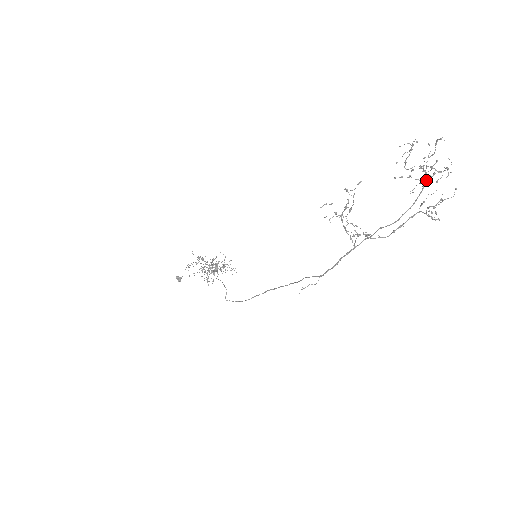
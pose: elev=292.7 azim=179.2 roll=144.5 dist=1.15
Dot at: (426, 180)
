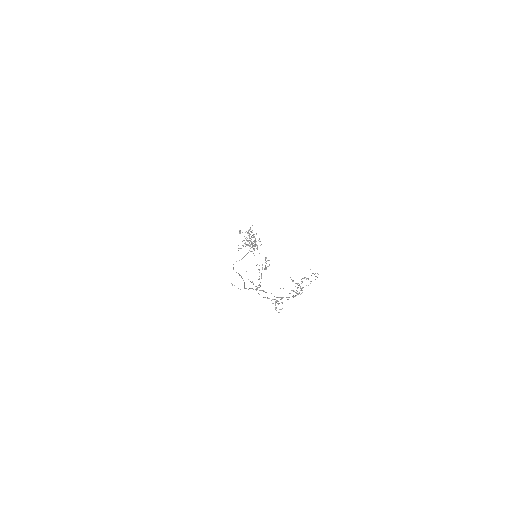
Dot at: occluded
